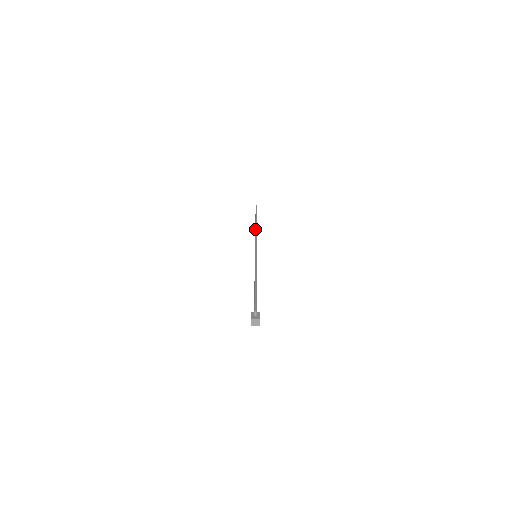
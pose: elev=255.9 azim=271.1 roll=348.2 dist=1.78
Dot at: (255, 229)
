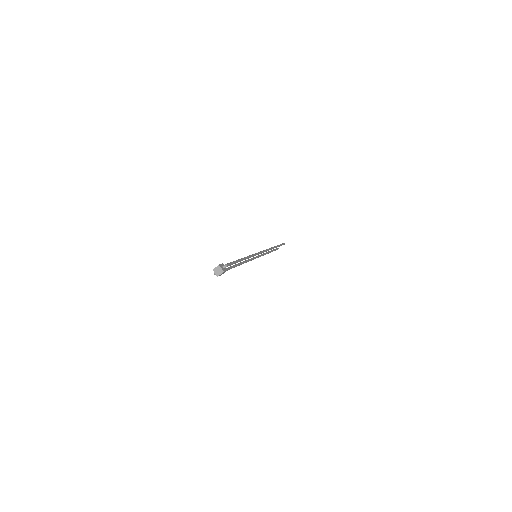
Dot at: (272, 247)
